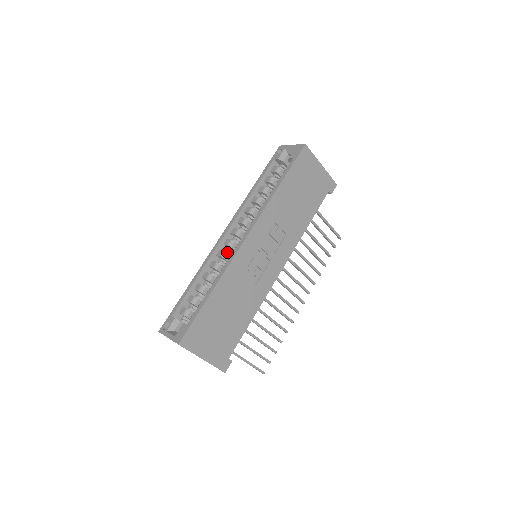
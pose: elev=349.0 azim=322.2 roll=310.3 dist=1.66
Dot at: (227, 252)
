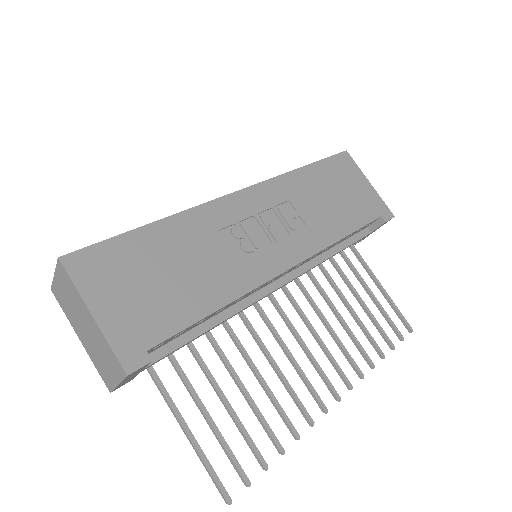
Dot at: occluded
